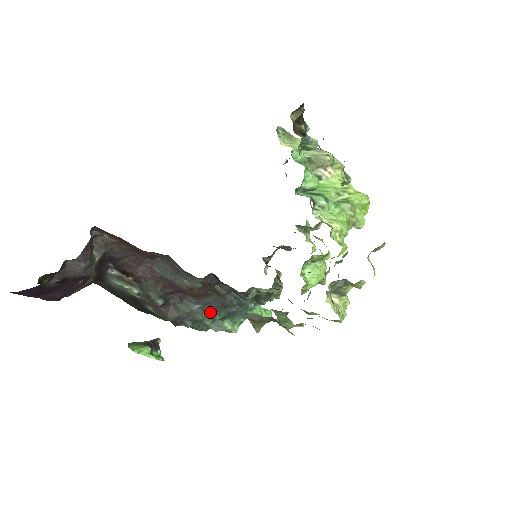
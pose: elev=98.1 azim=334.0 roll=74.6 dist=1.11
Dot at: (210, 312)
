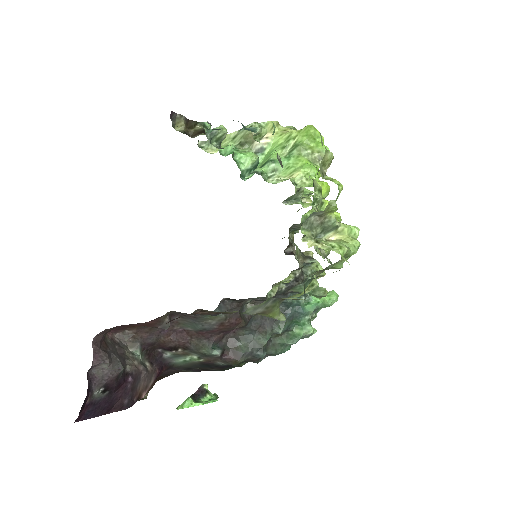
Dot at: (269, 331)
